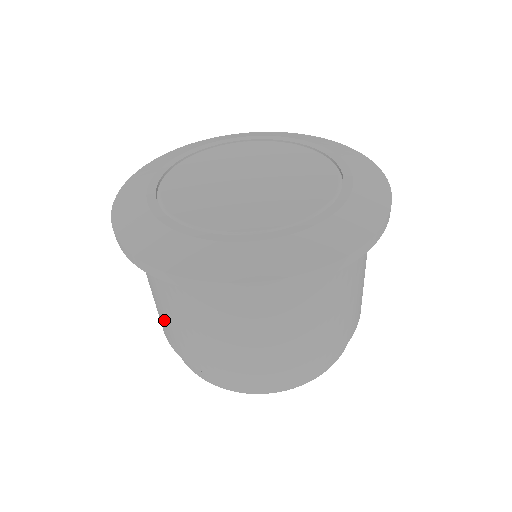
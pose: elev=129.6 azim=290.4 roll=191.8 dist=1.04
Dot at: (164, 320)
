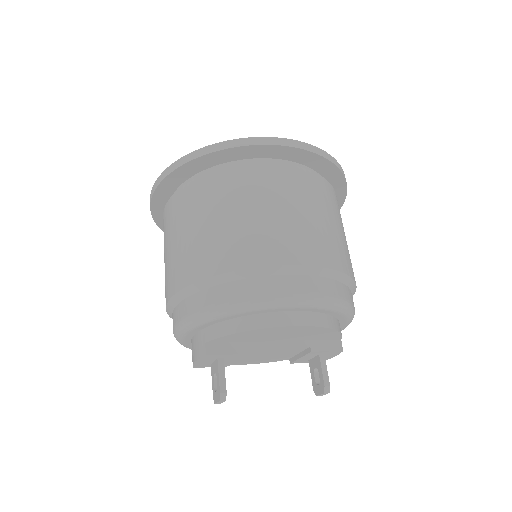
Dot at: (175, 256)
